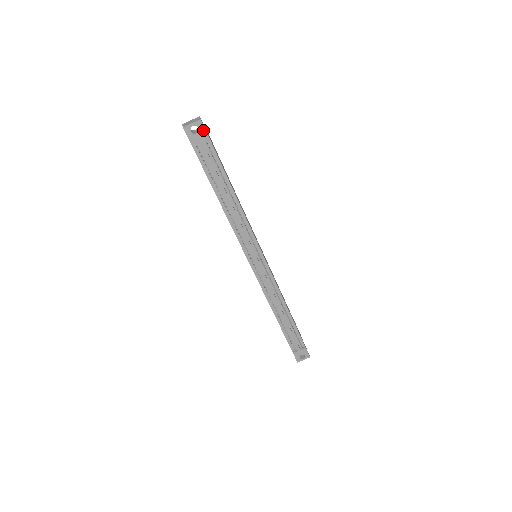
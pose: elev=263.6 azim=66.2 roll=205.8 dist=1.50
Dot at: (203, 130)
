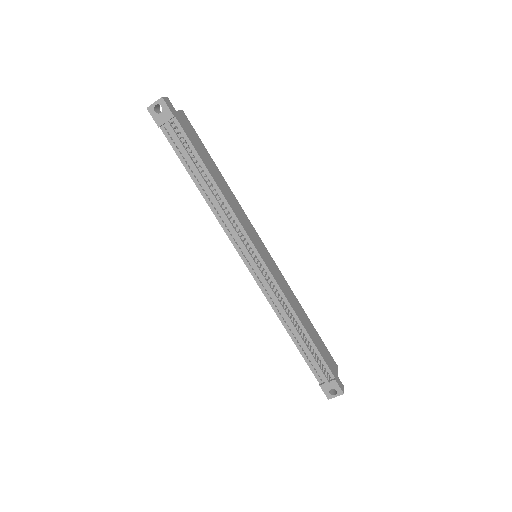
Dot at: (166, 108)
